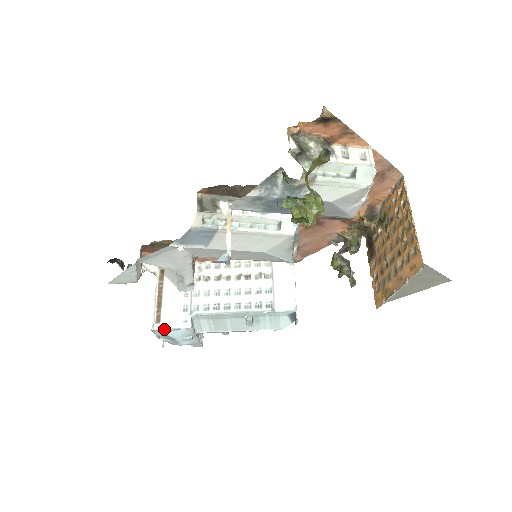
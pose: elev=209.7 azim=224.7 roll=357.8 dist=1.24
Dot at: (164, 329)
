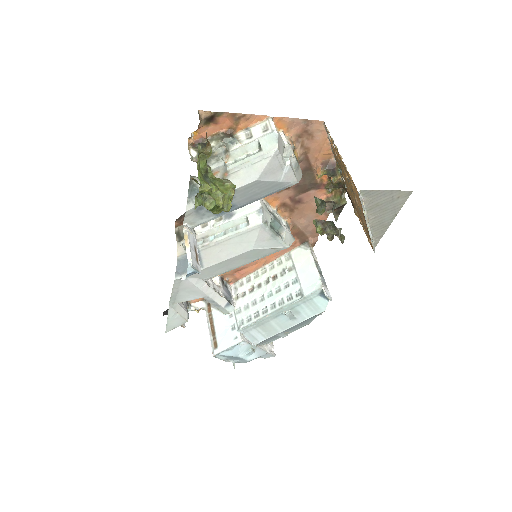
Dot at: (222, 351)
